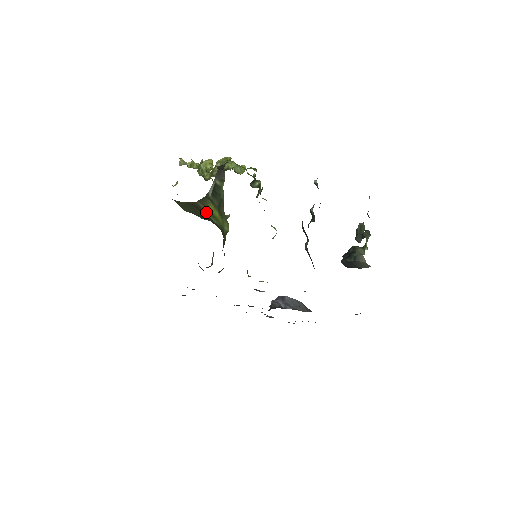
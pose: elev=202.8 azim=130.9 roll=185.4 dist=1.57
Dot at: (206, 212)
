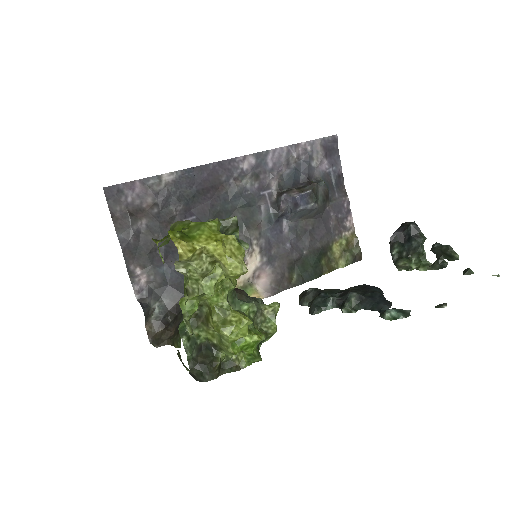
Dot at: occluded
